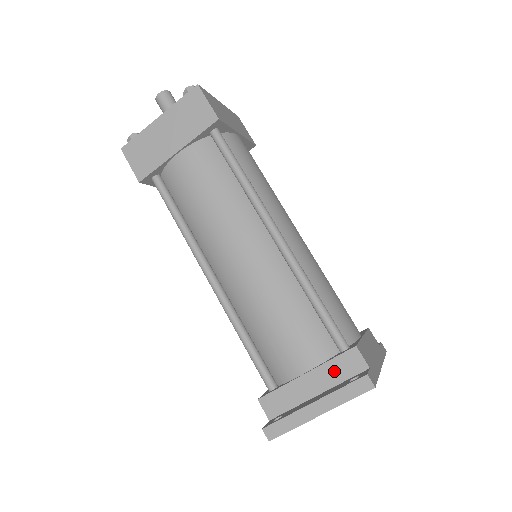
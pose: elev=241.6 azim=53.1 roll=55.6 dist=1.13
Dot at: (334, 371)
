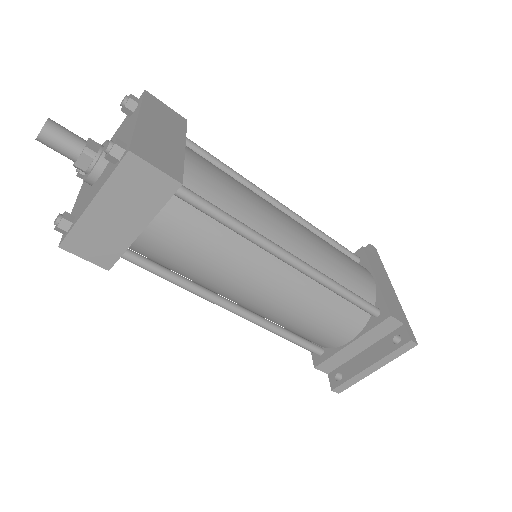
Dot at: (375, 334)
